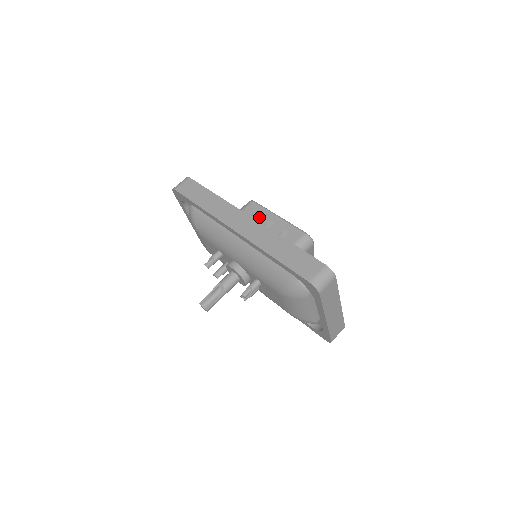
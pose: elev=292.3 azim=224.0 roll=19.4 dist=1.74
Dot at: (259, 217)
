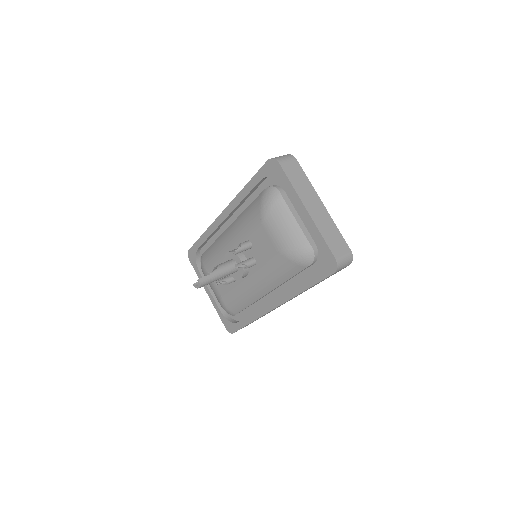
Dot at: occluded
